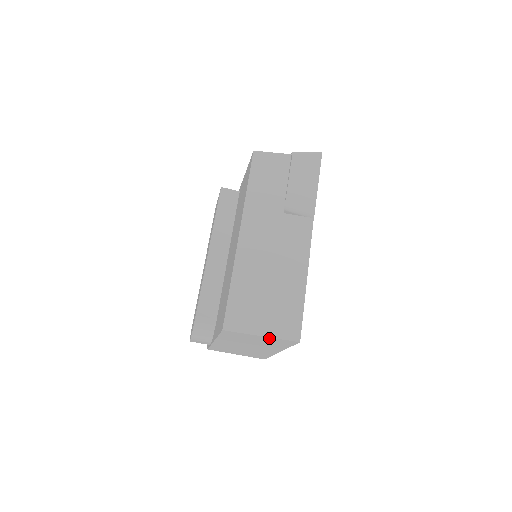
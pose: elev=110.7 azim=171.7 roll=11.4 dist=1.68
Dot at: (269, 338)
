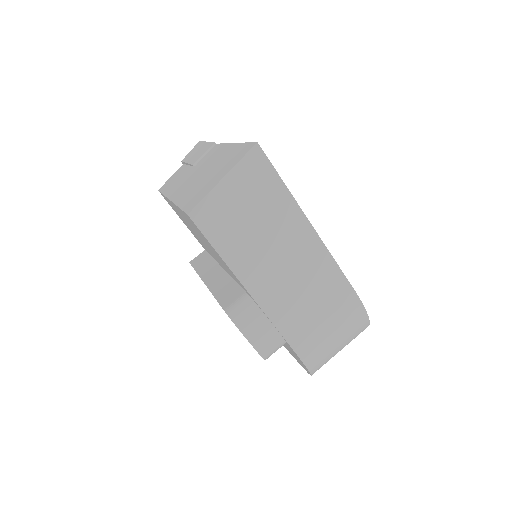
Dot at: (234, 175)
